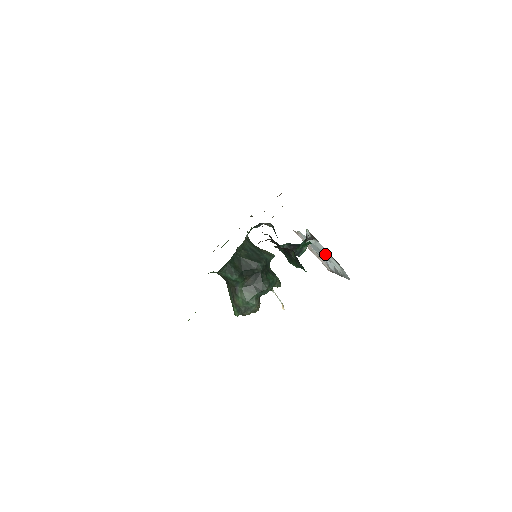
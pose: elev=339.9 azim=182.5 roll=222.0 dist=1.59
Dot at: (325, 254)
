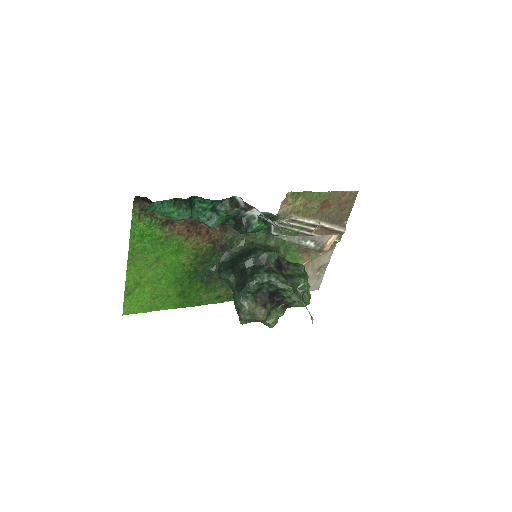
Dot at: (268, 220)
